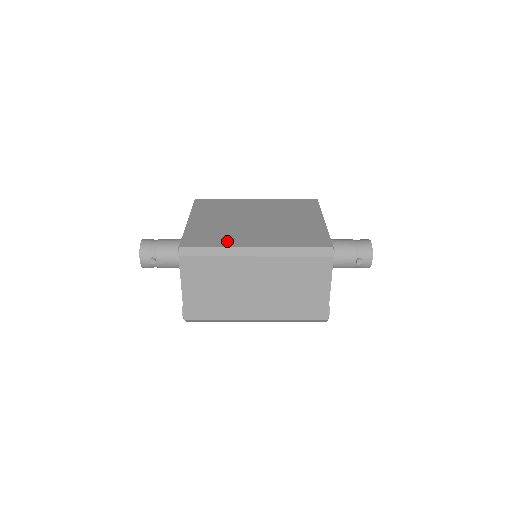
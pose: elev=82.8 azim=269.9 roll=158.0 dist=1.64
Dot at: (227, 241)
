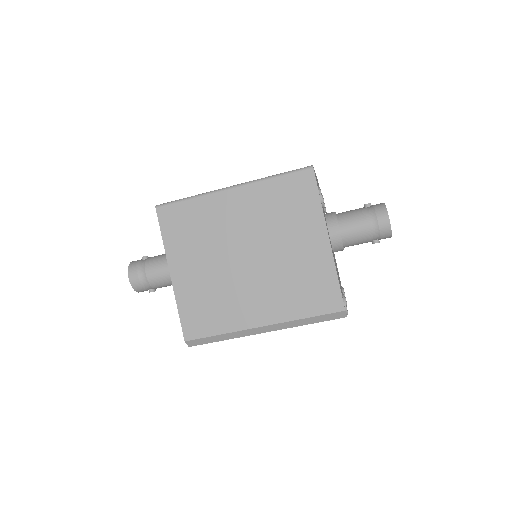
Dot at: (229, 320)
